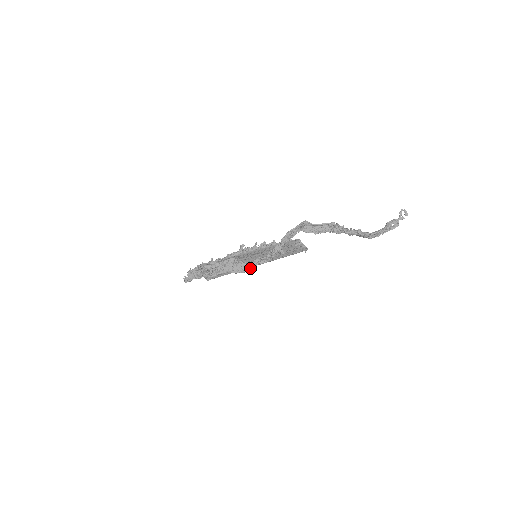
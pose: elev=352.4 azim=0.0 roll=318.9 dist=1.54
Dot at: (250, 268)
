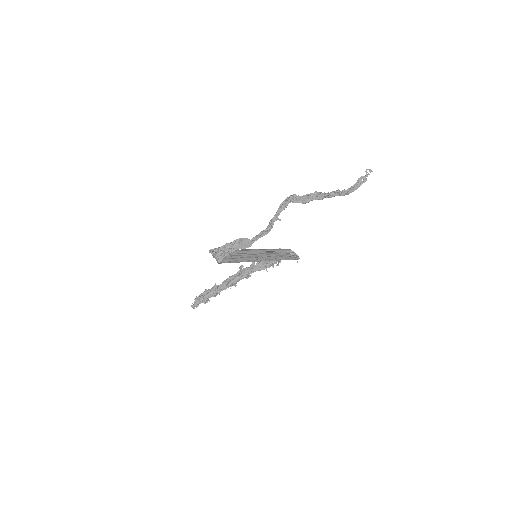
Dot at: (254, 241)
